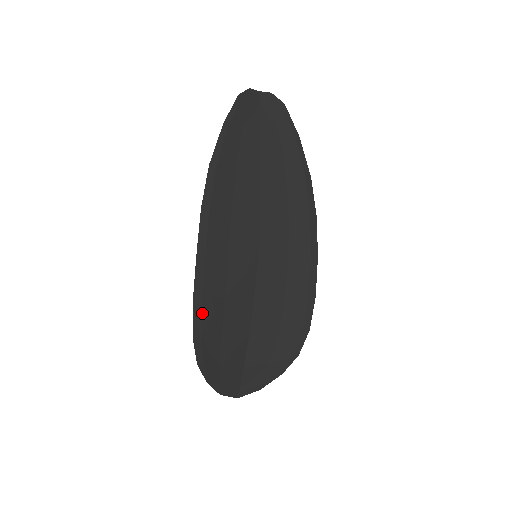
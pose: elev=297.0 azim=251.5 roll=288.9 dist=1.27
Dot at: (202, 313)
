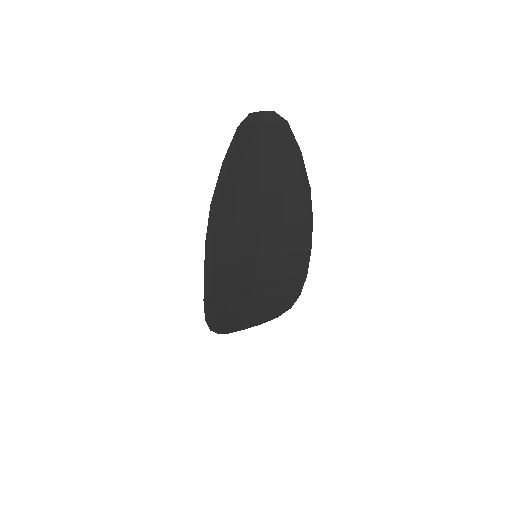
Dot at: (211, 306)
